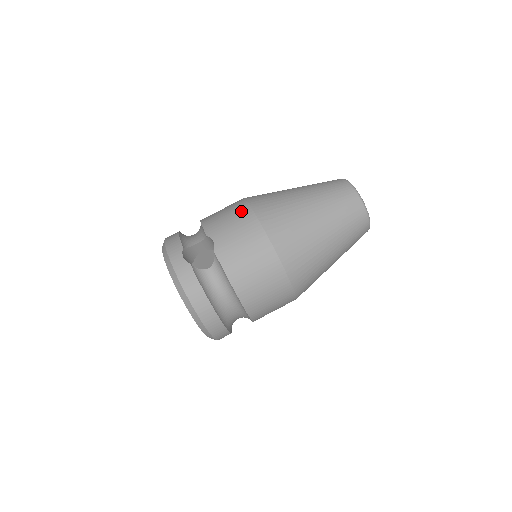
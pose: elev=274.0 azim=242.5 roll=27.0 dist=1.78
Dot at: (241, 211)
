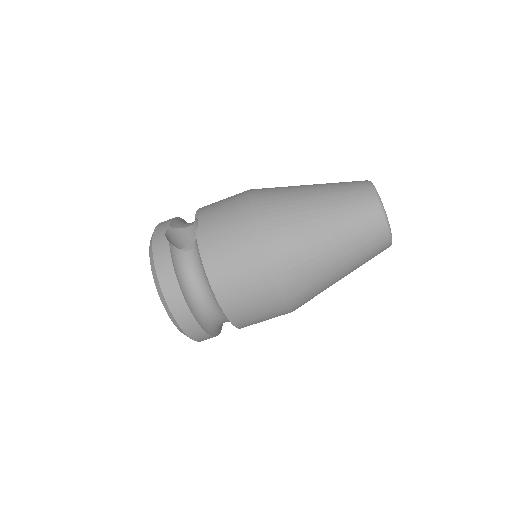
Dot at: (238, 197)
